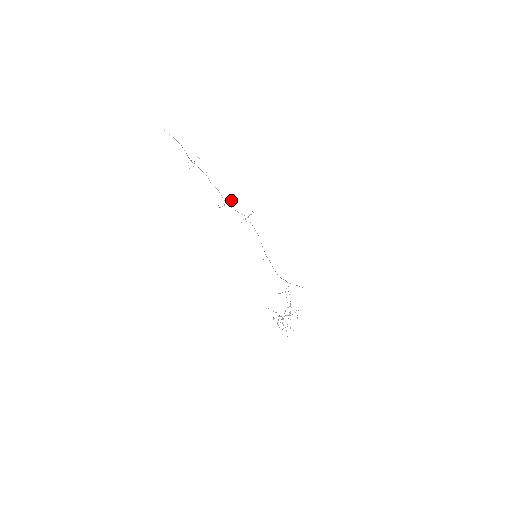
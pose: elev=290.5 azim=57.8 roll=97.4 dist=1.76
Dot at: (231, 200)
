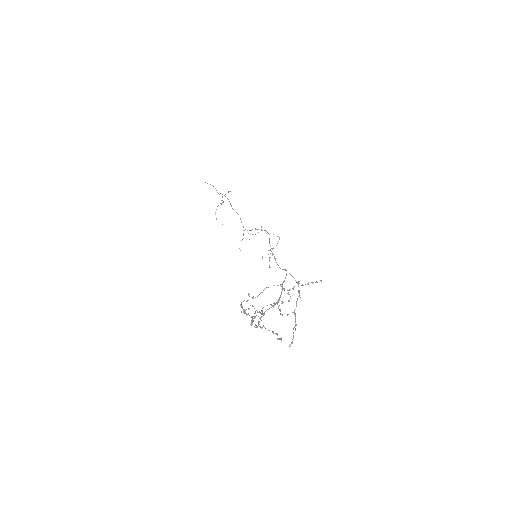
Dot at: (255, 234)
